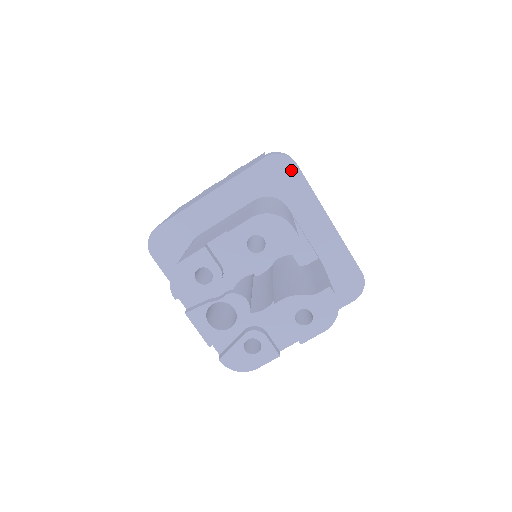
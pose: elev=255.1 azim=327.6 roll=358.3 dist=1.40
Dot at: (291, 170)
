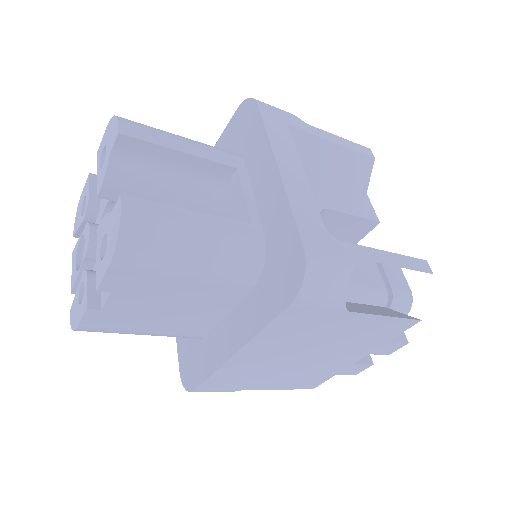
Dot at: (252, 113)
